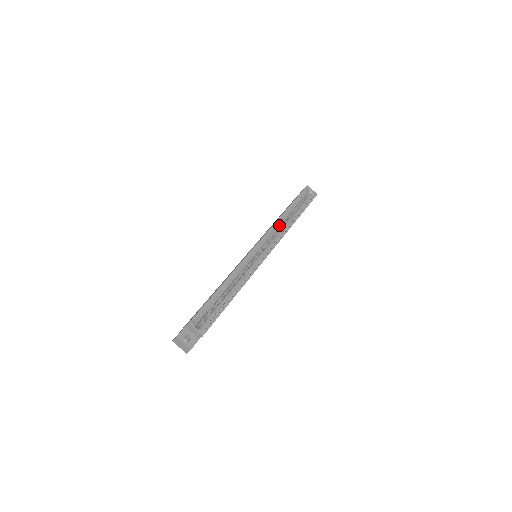
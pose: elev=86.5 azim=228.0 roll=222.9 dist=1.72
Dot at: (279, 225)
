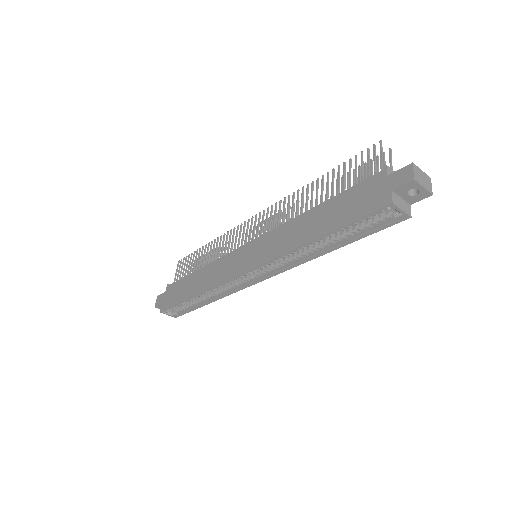
Dot at: (292, 253)
